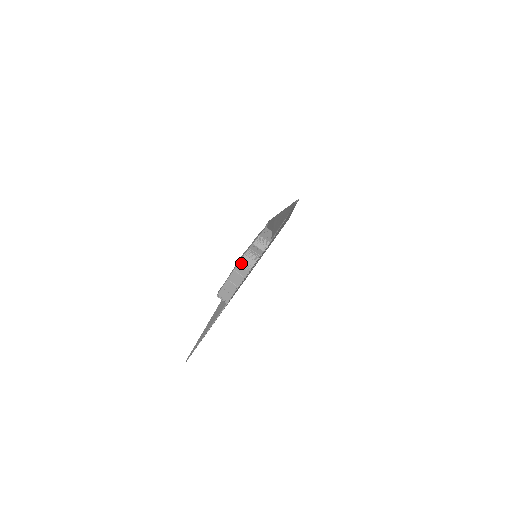
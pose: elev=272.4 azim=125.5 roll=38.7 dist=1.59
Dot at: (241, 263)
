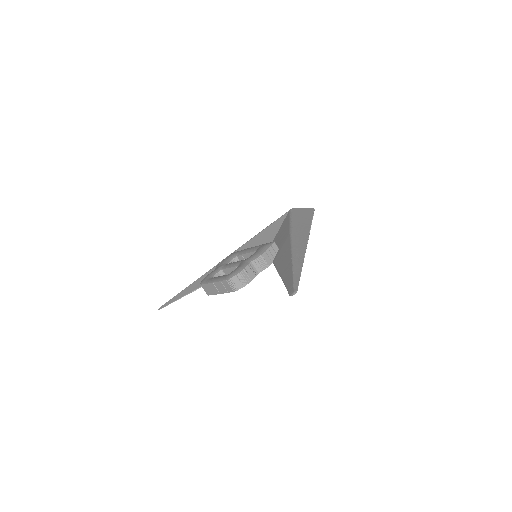
Dot at: (229, 281)
